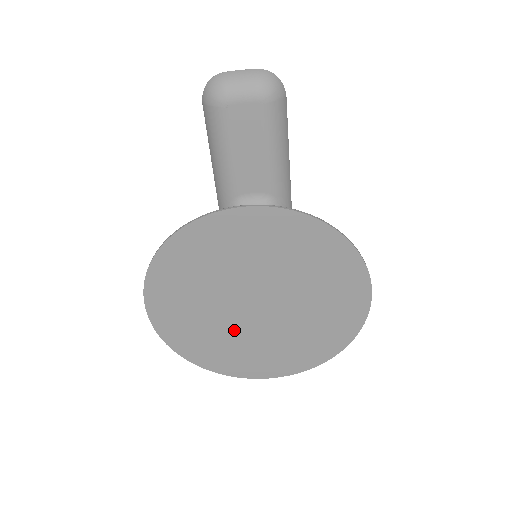
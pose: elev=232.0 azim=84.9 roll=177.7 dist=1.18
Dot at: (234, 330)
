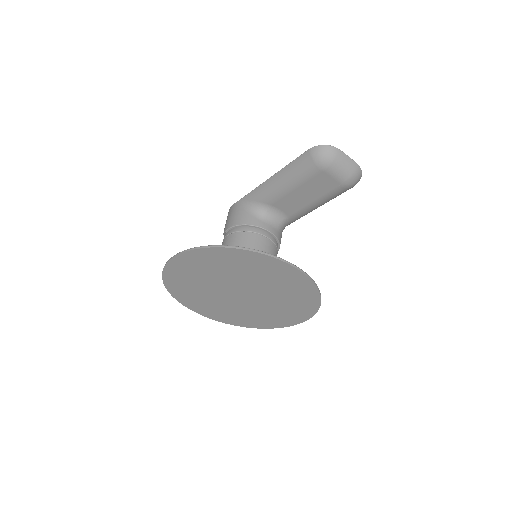
Dot at: (212, 292)
